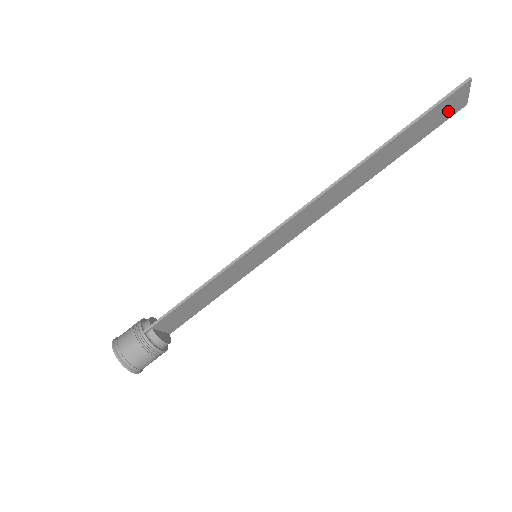
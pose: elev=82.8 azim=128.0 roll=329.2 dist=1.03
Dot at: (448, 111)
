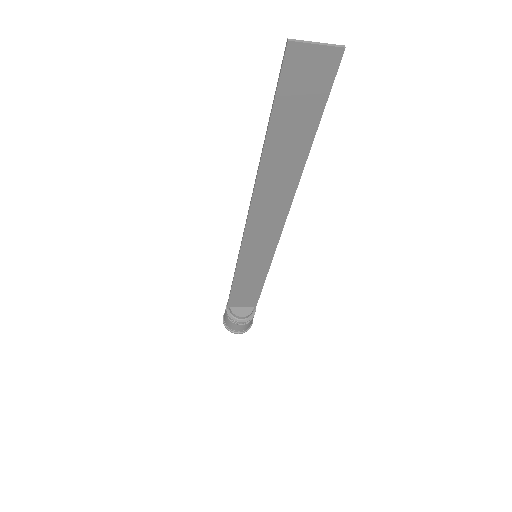
Dot at: (315, 76)
